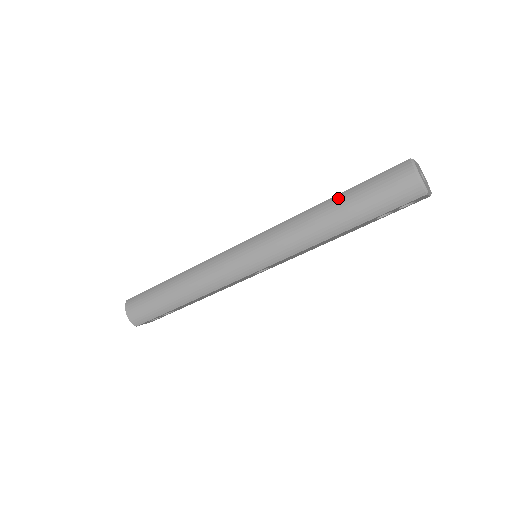
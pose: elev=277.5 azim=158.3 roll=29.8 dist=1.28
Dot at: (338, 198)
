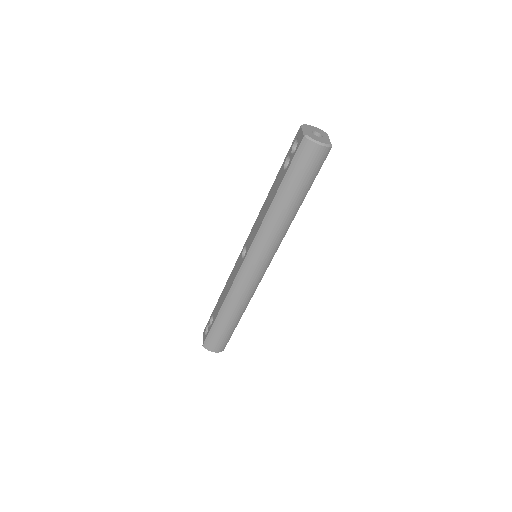
Dot at: (281, 192)
